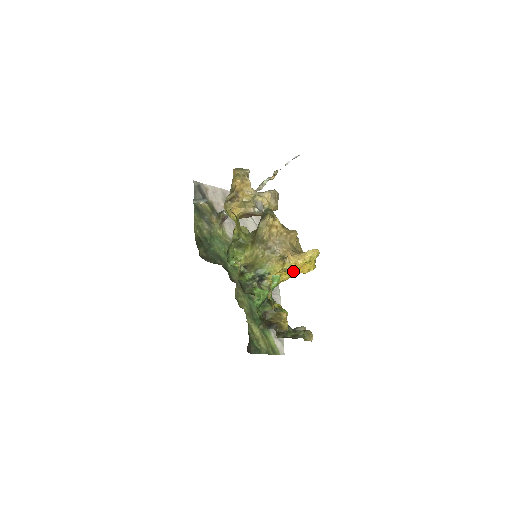
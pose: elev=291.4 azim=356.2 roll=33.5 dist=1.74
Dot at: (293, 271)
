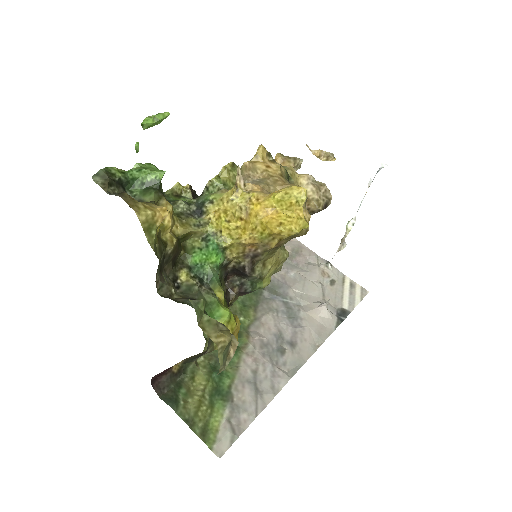
Dot at: (252, 215)
